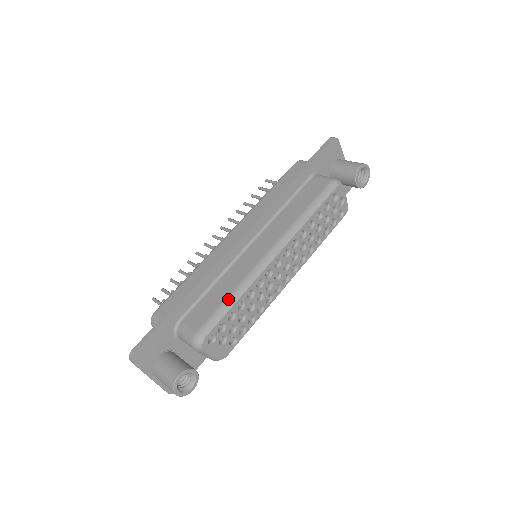
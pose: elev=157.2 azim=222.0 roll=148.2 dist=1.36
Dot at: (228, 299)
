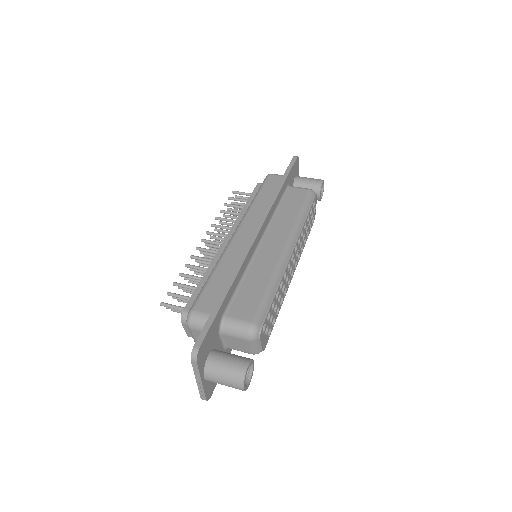
Dot at: (268, 289)
